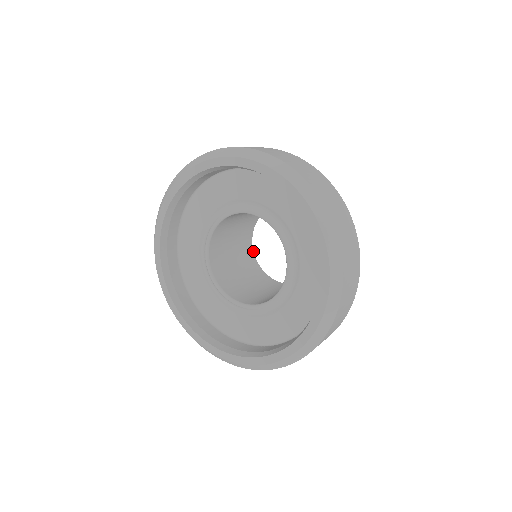
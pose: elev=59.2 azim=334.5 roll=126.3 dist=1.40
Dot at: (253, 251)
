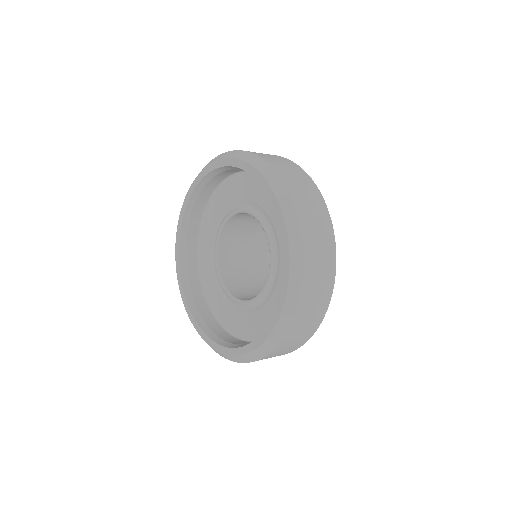
Dot at: occluded
